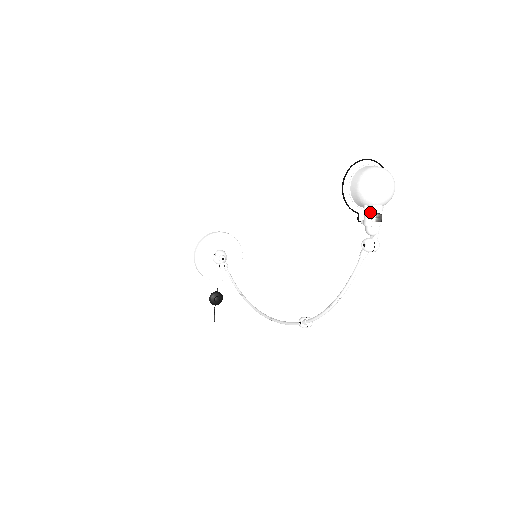
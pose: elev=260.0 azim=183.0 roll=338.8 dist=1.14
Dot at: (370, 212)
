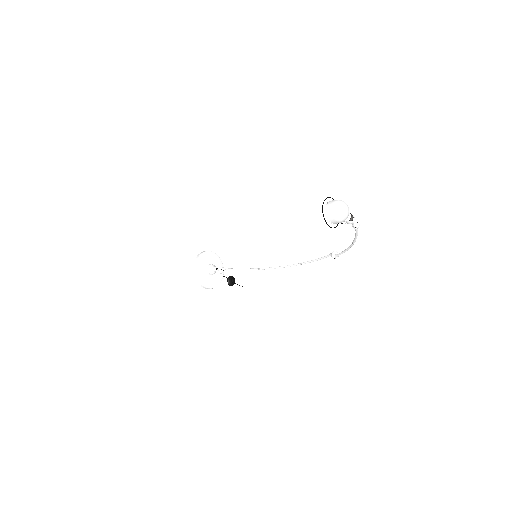
Dot at: (348, 220)
